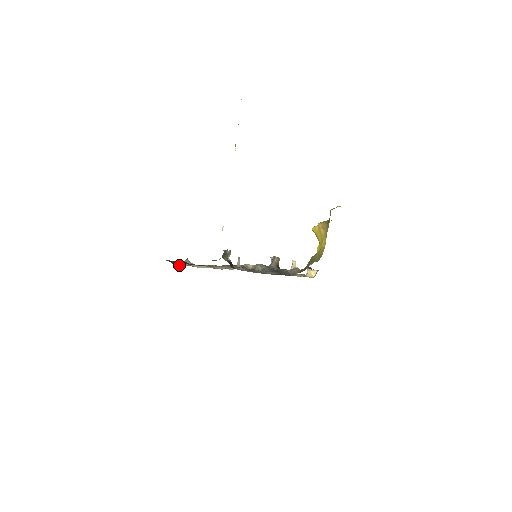
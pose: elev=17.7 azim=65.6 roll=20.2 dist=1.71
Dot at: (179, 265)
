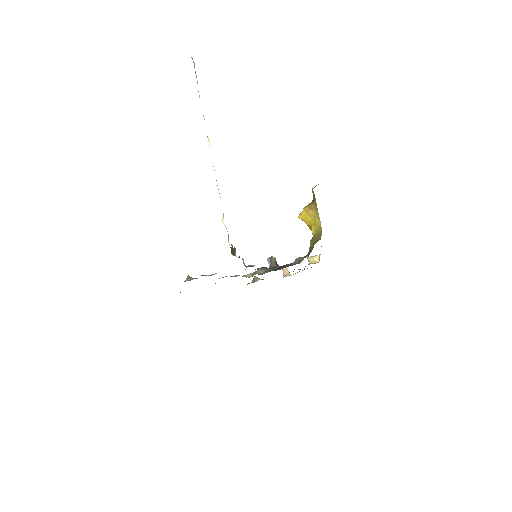
Dot at: occluded
